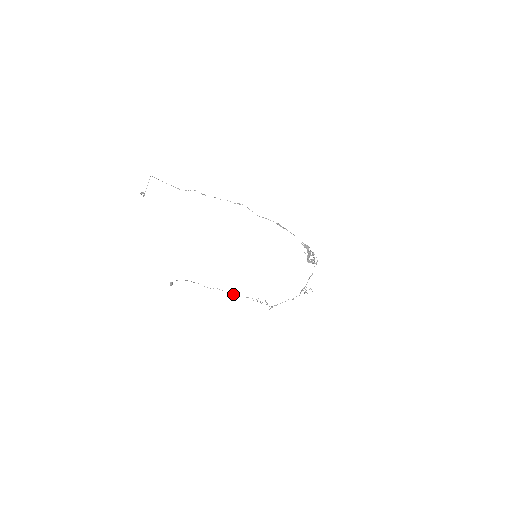
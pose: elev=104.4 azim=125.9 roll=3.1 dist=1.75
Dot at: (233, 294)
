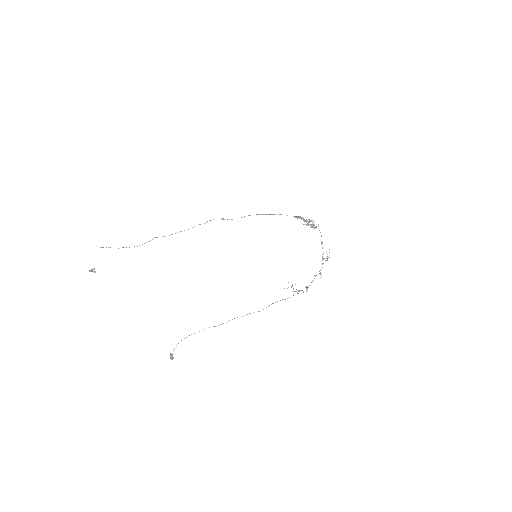
Dot at: occluded
